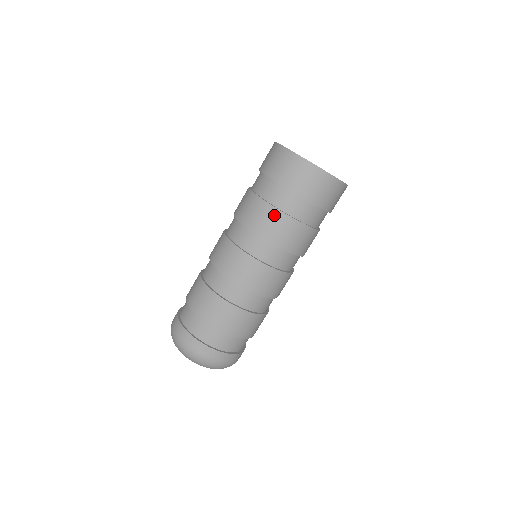
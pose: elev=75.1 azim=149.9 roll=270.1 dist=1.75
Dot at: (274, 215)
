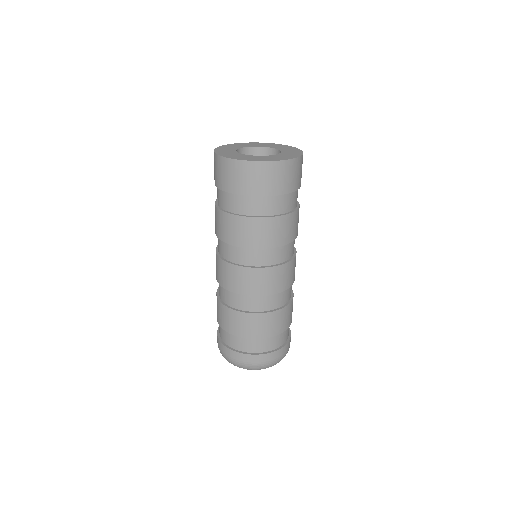
Dot at: (217, 214)
